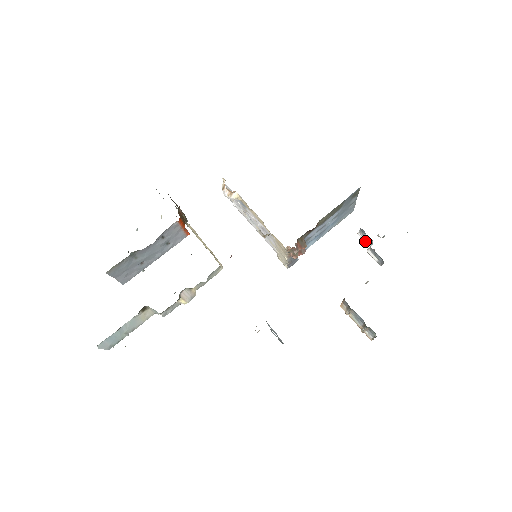
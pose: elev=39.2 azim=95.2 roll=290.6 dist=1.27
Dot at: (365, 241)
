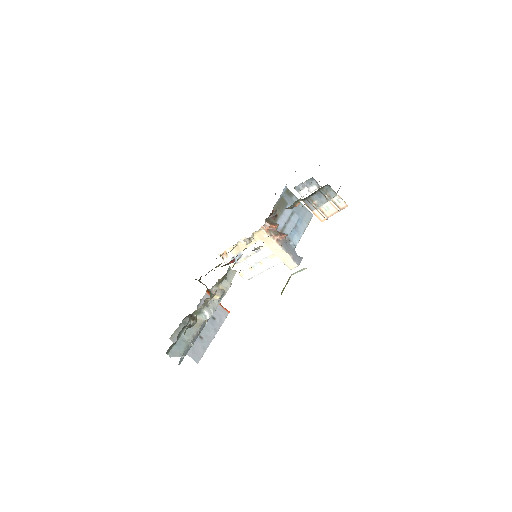
Dot at: (306, 193)
